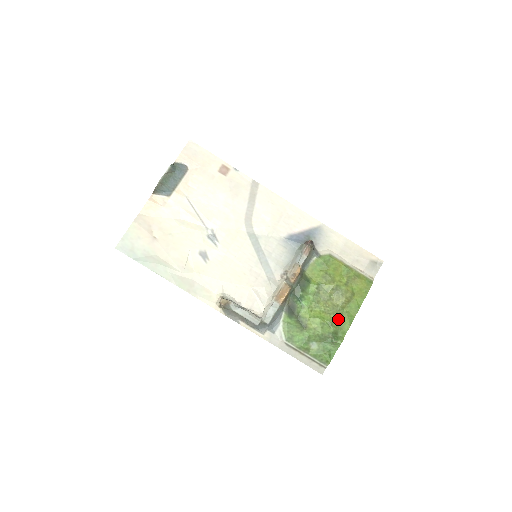
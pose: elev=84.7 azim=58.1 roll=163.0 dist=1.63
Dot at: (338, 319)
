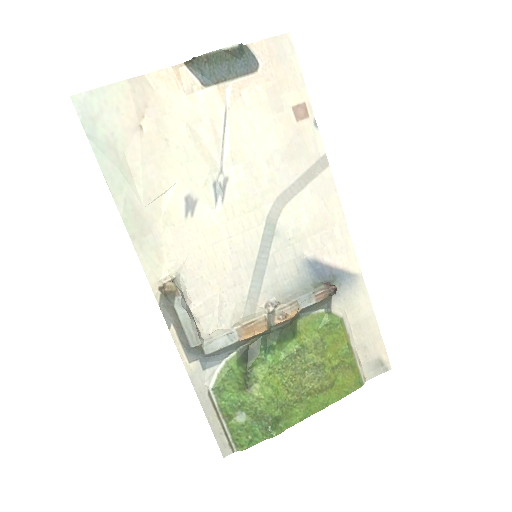
Dot at: (293, 404)
